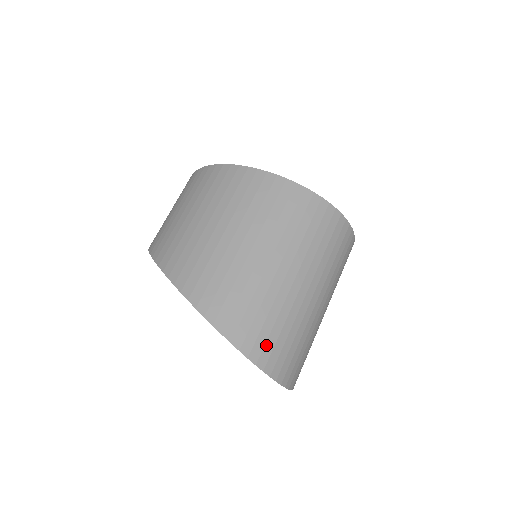
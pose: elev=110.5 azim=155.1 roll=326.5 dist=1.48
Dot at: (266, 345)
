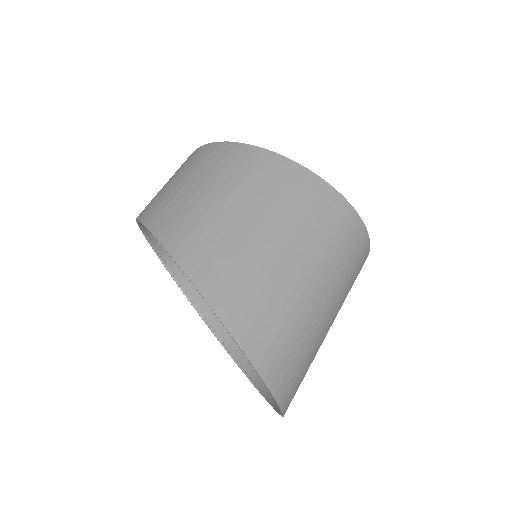
Dot at: (282, 367)
